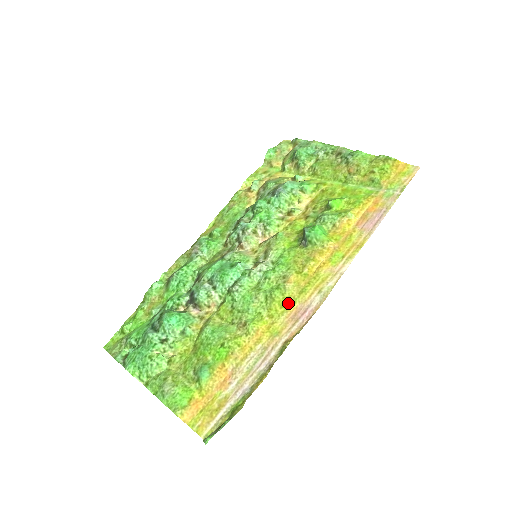
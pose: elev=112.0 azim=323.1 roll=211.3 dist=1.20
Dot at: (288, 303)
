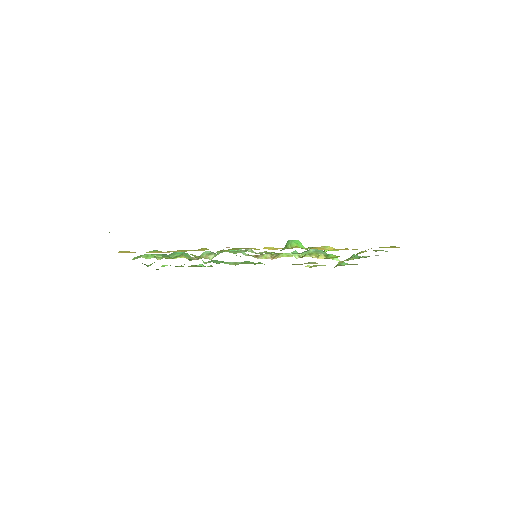
Dot at: occluded
